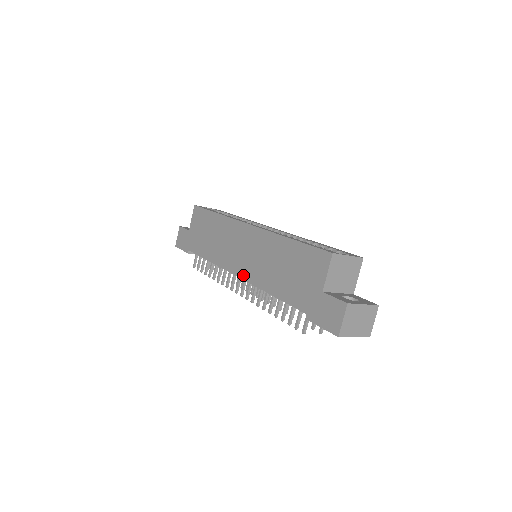
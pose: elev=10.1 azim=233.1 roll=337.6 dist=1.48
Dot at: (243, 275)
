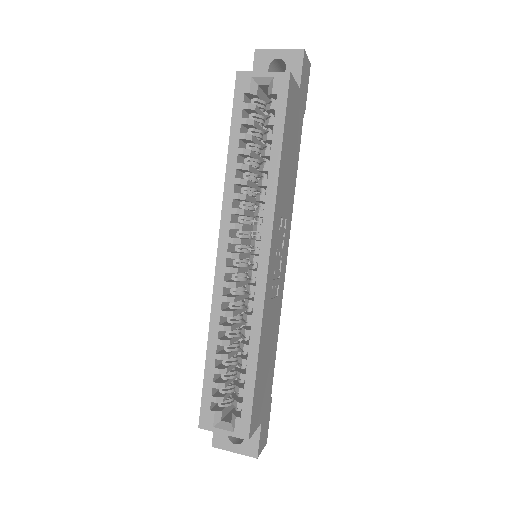
Dot at: occluded
